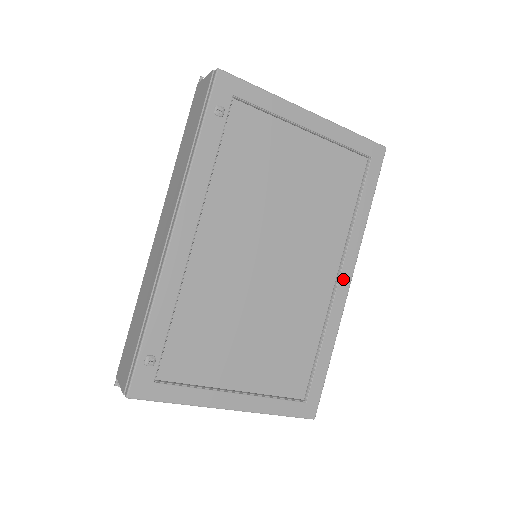
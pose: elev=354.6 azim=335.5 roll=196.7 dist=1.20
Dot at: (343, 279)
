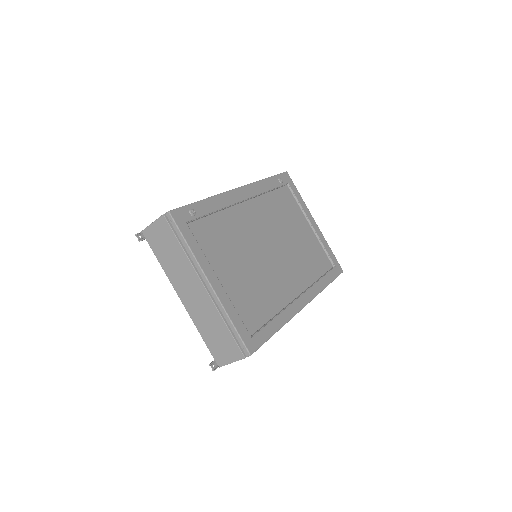
Dot at: (302, 299)
